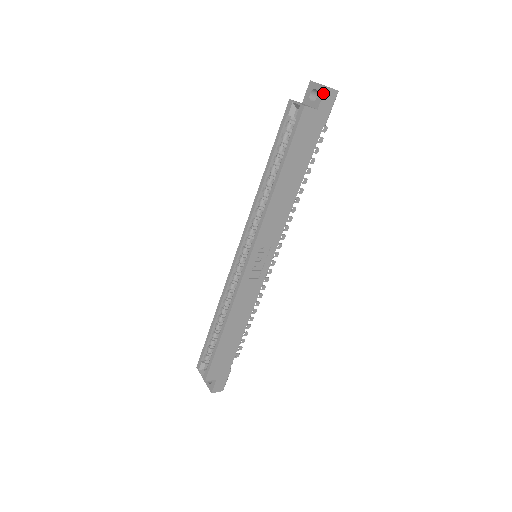
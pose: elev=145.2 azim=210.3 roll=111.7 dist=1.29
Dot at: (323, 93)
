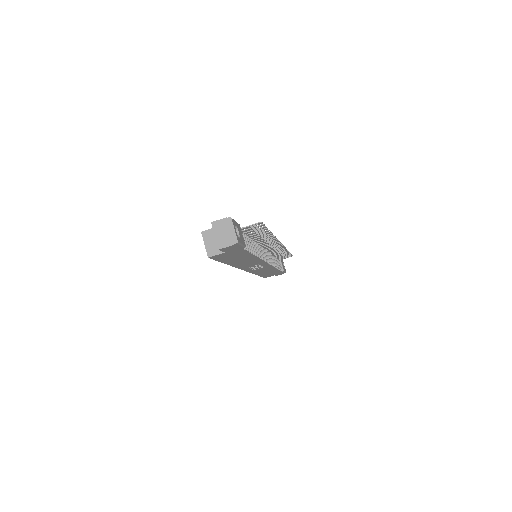
Dot at: (220, 250)
